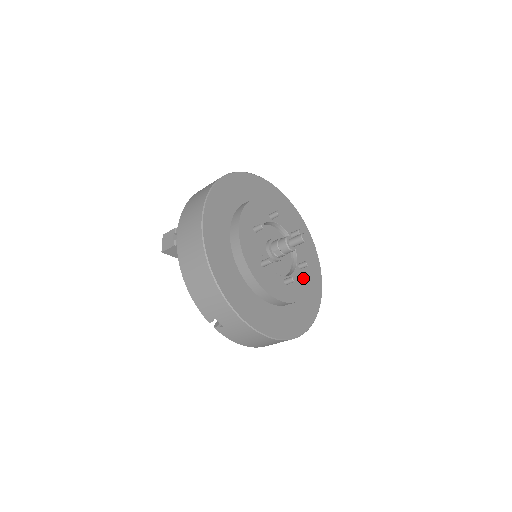
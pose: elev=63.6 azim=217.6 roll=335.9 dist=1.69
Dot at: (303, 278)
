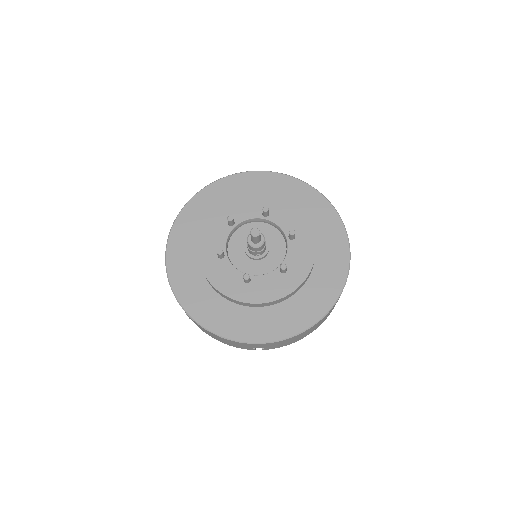
Dot at: (302, 245)
